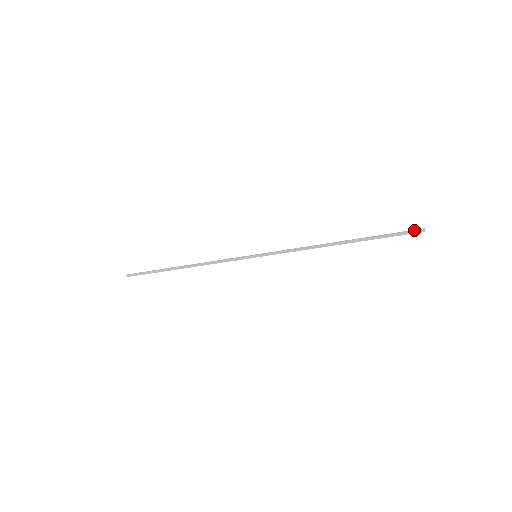
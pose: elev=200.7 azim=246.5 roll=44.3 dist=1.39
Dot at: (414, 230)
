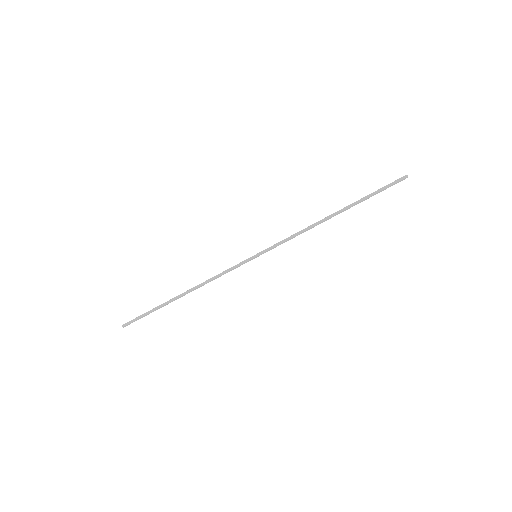
Dot at: (398, 179)
